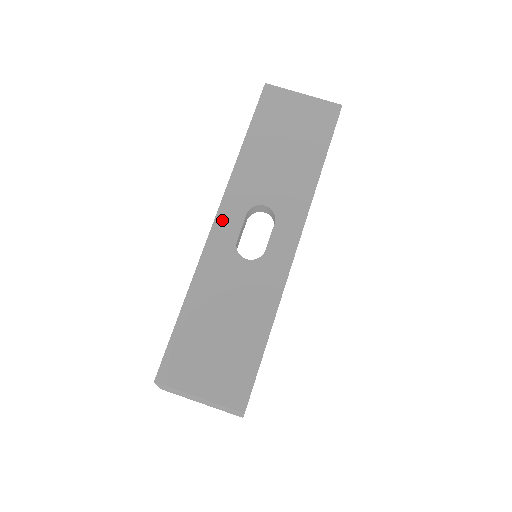
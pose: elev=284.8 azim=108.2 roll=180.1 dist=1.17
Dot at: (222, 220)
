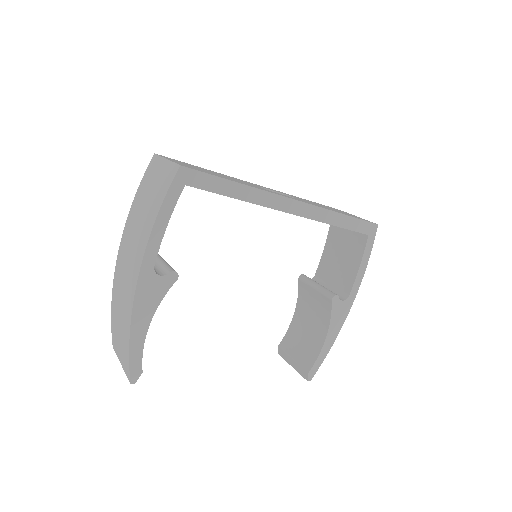
Dot at: occluded
